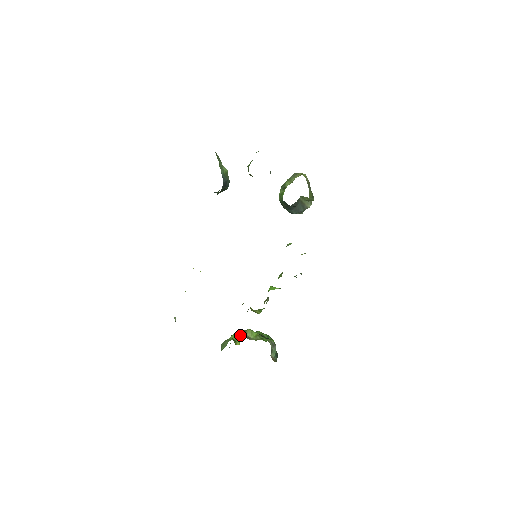
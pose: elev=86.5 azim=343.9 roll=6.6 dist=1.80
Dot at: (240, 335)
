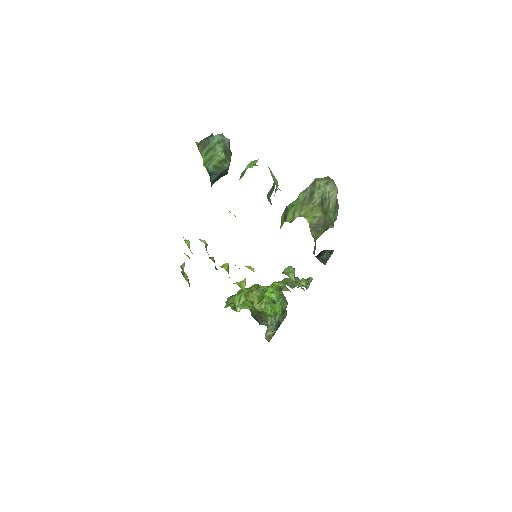
Dot at: (243, 301)
